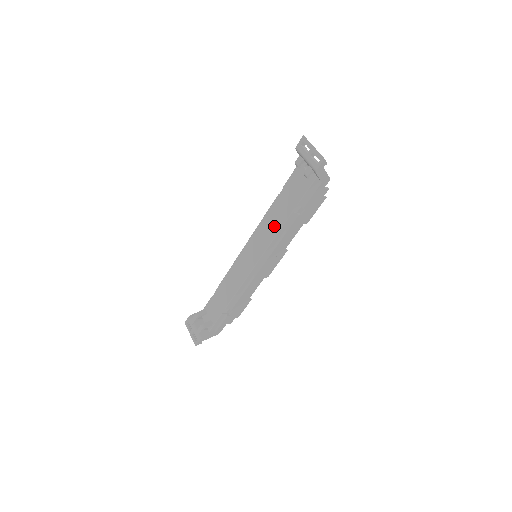
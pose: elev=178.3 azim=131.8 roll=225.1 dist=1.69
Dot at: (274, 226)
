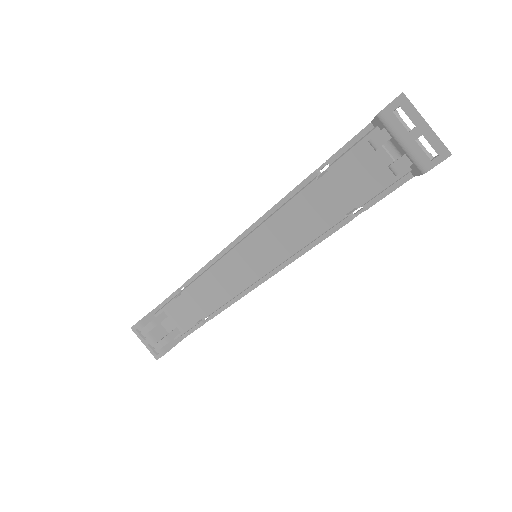
Dot at: (303, 230)
